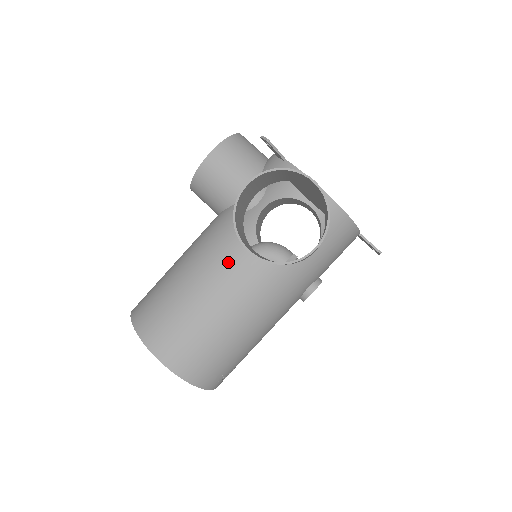
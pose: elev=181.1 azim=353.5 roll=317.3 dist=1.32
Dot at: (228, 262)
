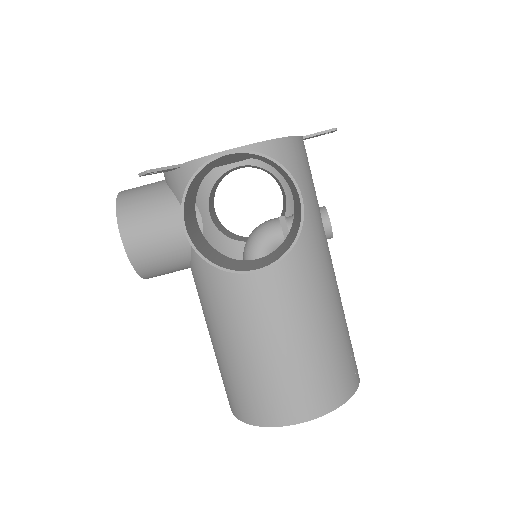
Dot at: (249, 294)
